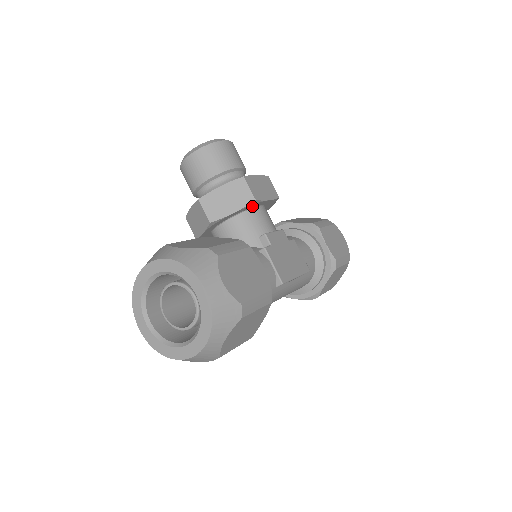
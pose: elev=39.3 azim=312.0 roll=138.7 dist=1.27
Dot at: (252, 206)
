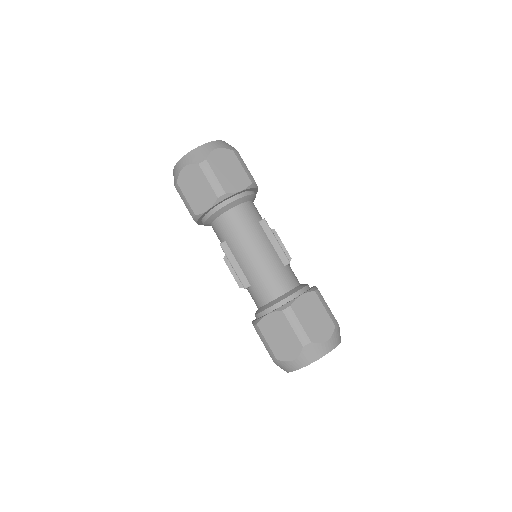
Dot at: occluded
